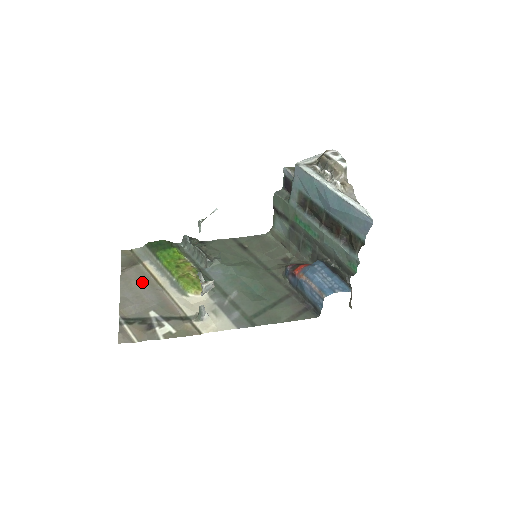
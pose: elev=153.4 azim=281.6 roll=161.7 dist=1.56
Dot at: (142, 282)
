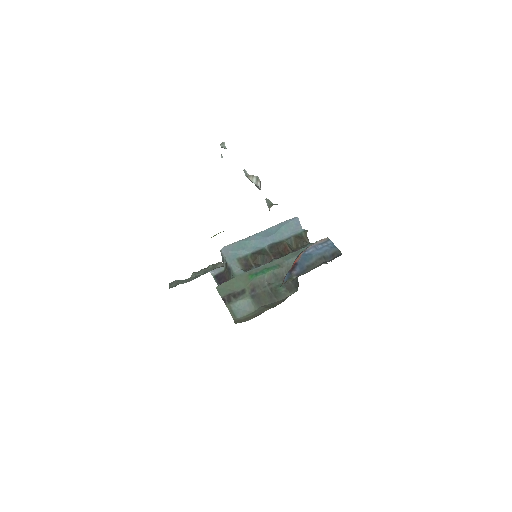
Dot at: occluded
